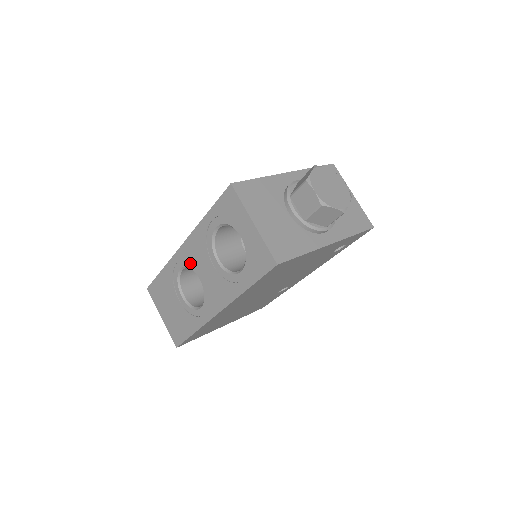
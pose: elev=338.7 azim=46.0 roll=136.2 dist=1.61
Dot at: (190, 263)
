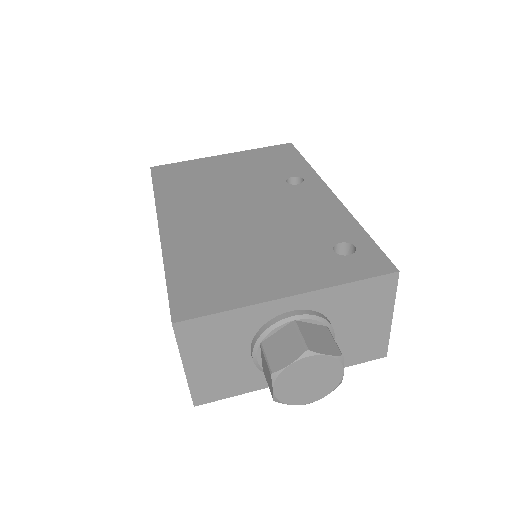
Dot at: occluded
